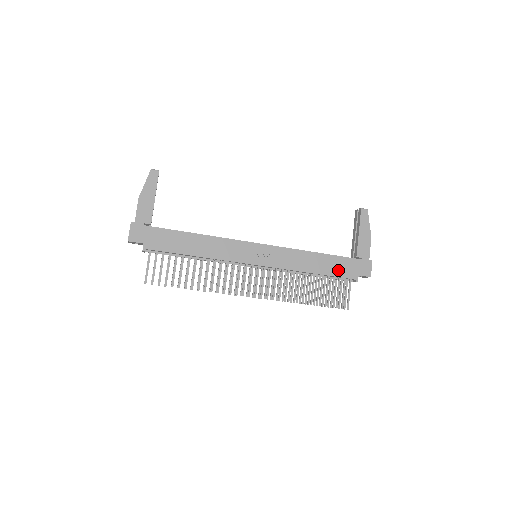
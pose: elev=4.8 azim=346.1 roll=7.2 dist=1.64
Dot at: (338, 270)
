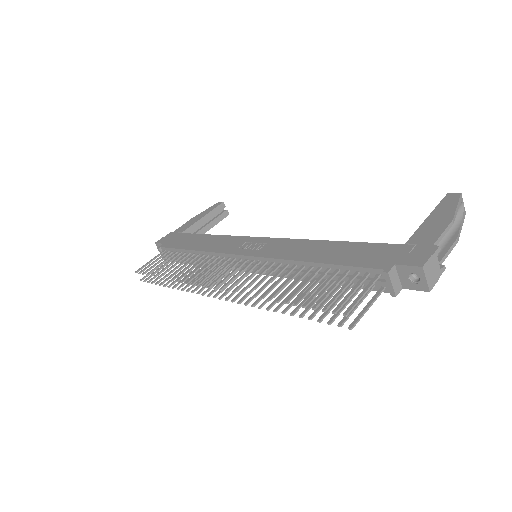
Dot at: (357, 258)
